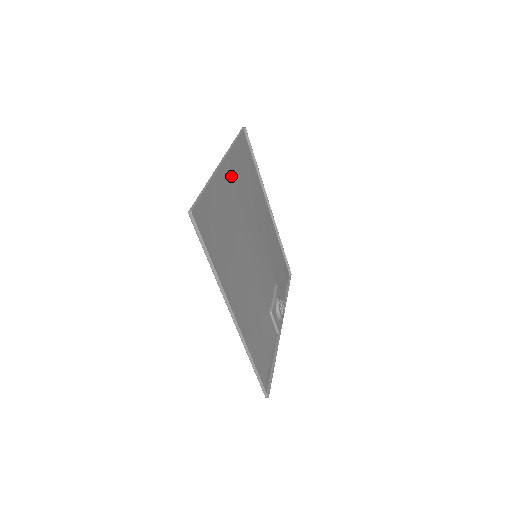
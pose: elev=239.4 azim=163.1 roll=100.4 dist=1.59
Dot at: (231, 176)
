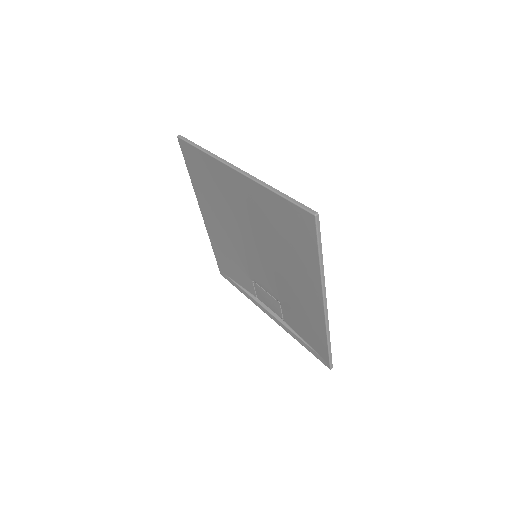
Dot at: (232, 183)
